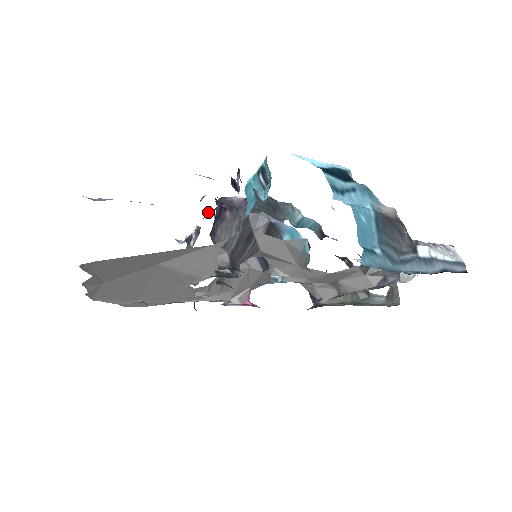
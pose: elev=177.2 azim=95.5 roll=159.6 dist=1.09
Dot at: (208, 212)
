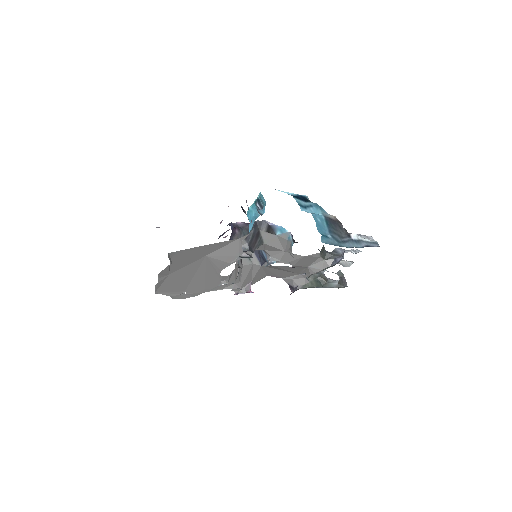
Dot at: (219, 236)
